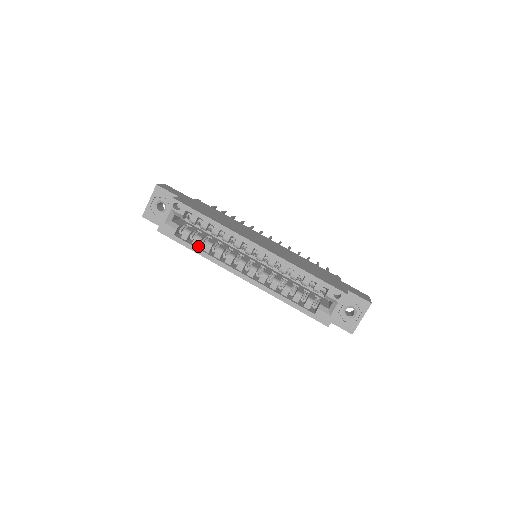
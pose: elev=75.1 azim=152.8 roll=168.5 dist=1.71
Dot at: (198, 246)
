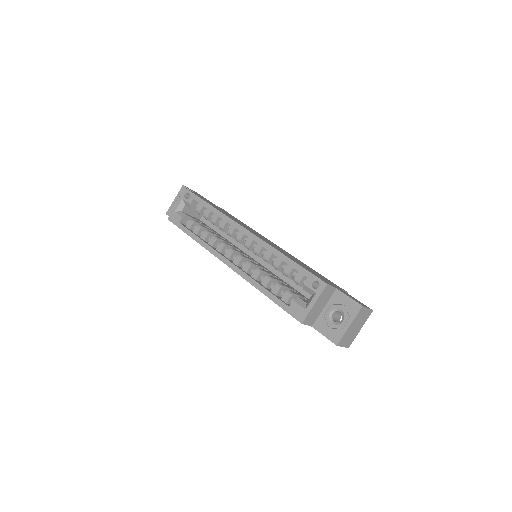
Dot at: (199, 235)
